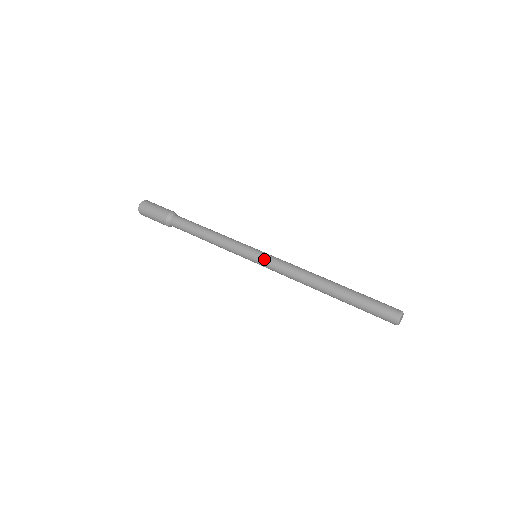
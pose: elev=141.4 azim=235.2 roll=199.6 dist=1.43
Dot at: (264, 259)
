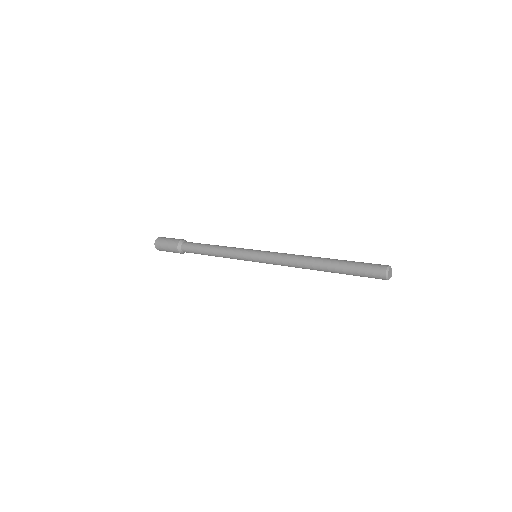
Dot at: (266, 251)
